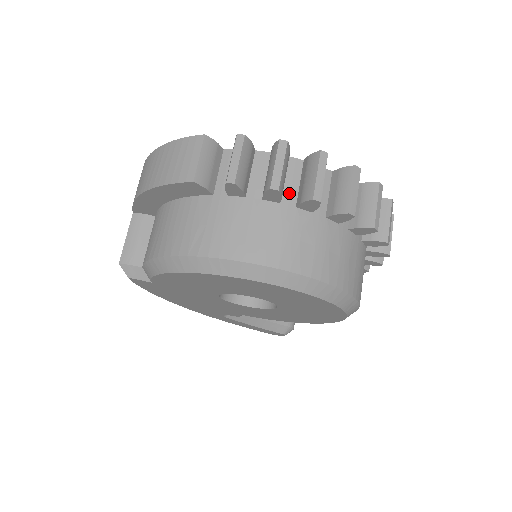
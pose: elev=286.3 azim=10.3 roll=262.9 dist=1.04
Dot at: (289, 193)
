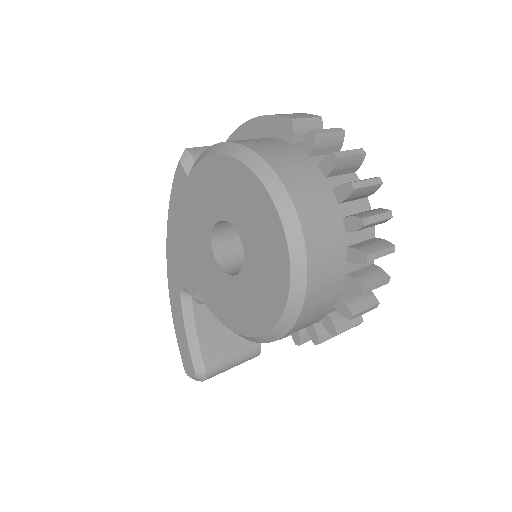
Dot at: (336, 181)
